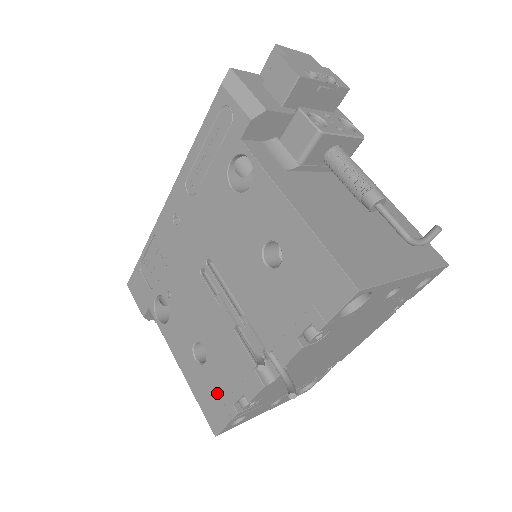
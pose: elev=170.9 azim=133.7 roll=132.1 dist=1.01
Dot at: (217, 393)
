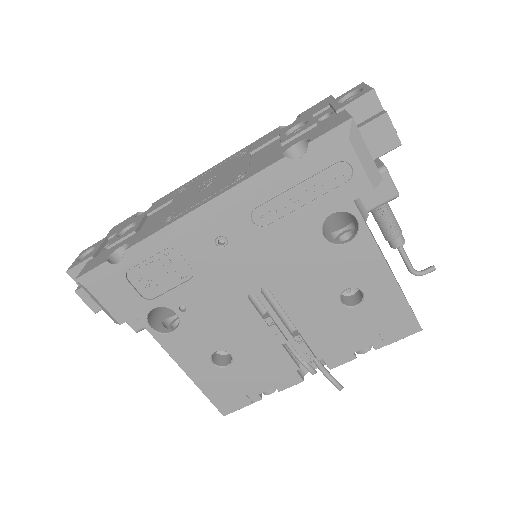
Dot at: (239, 387)
